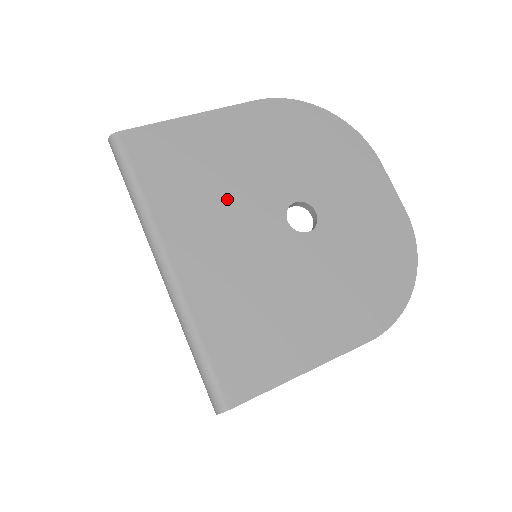
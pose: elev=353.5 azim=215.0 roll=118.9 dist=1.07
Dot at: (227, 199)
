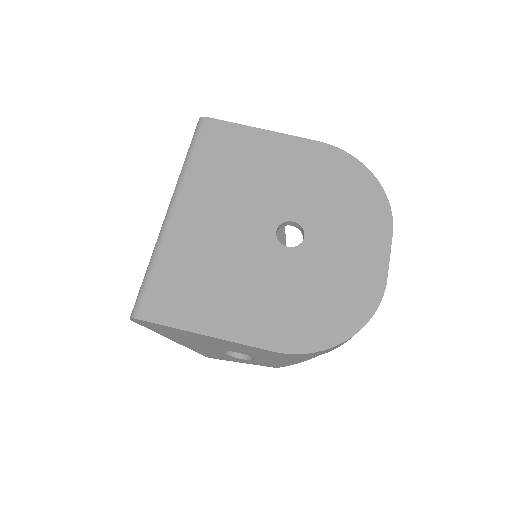
Dot at: (244, 192)
